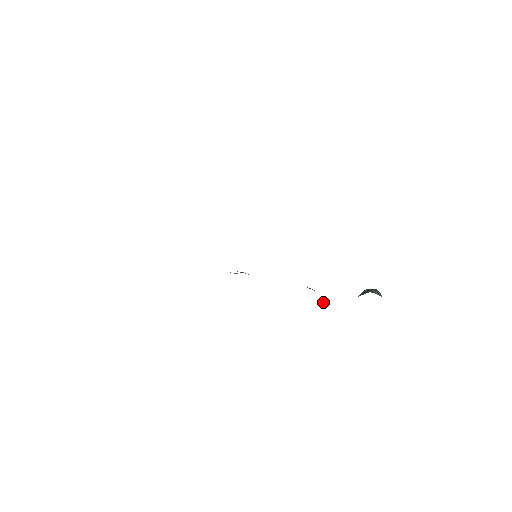
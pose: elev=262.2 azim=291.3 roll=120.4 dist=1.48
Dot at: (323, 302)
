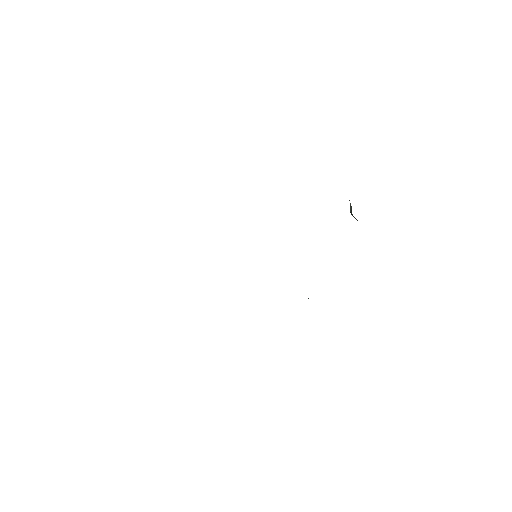
Dot at: occluded
